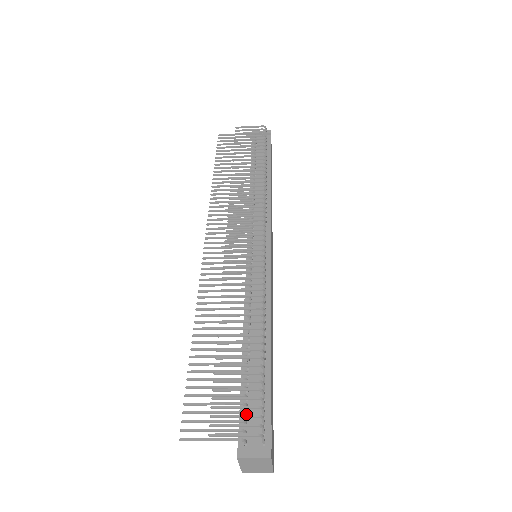
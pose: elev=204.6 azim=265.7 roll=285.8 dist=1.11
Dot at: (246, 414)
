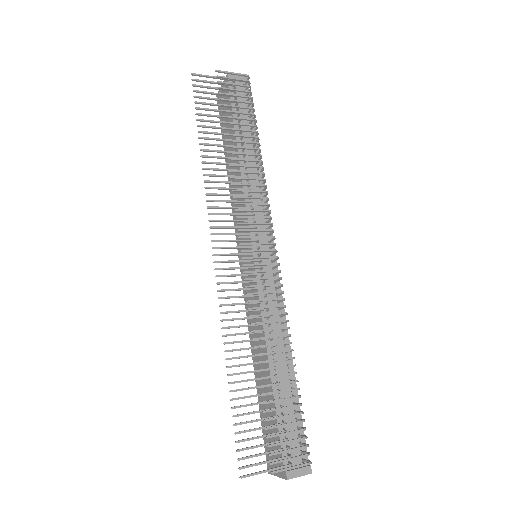
Dot at: occluded
